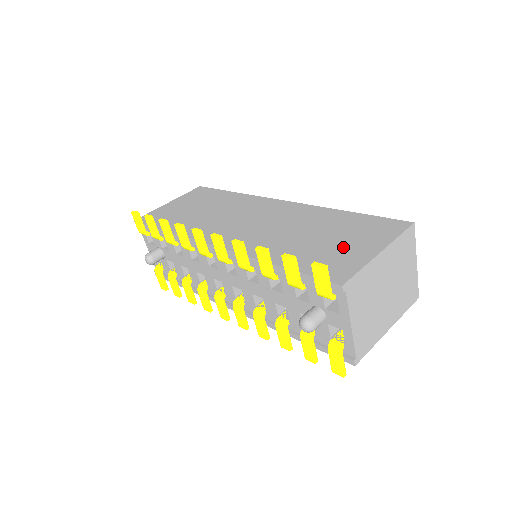
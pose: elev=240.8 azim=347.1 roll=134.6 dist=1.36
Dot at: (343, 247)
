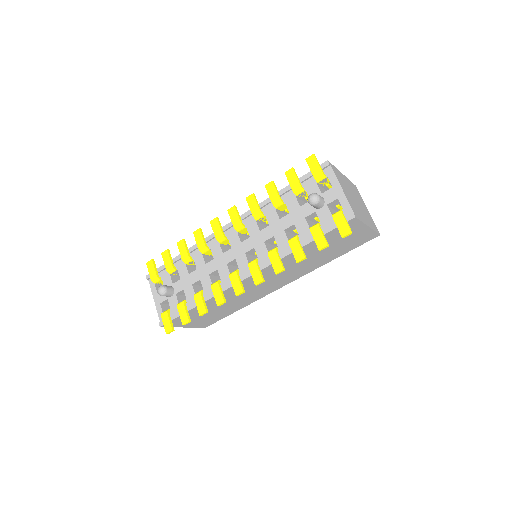
Dot at: occluded
